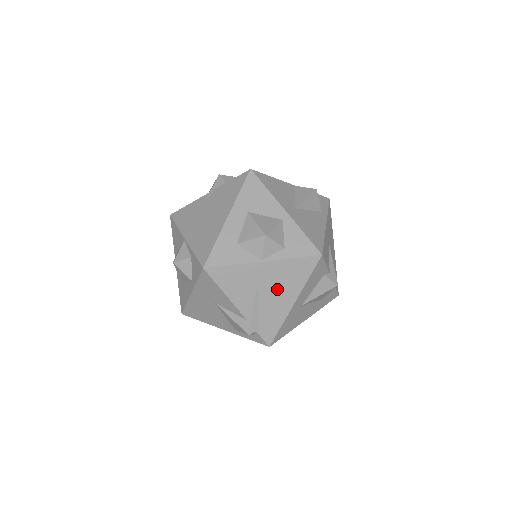
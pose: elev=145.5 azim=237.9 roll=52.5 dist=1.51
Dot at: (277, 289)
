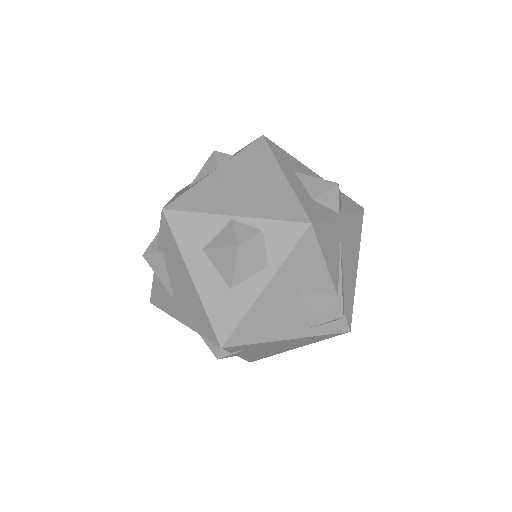
Dot at: (349, 251)
